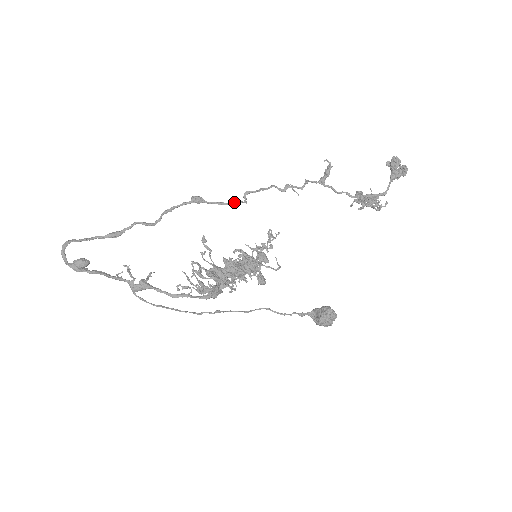
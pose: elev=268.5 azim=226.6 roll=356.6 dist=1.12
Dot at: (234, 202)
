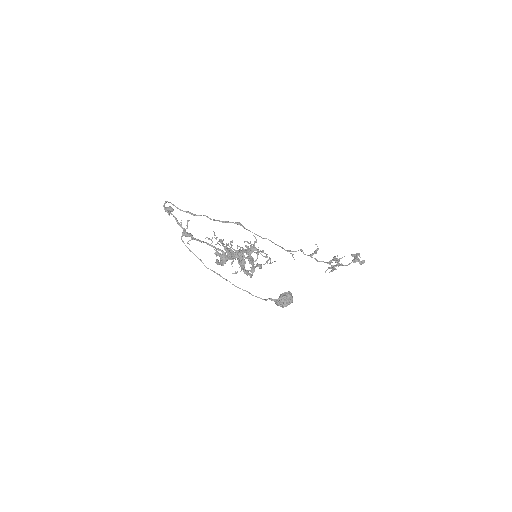
Dot at: occluded
